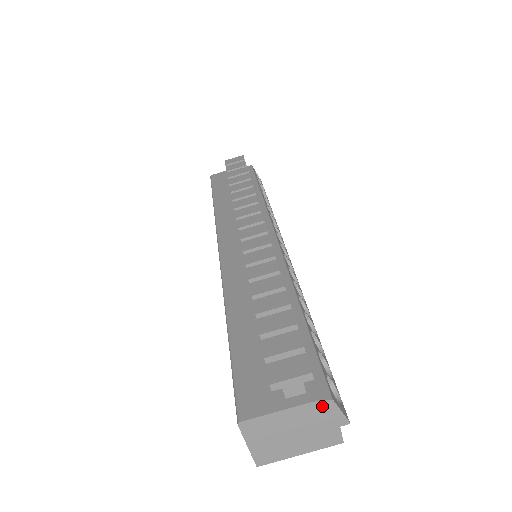
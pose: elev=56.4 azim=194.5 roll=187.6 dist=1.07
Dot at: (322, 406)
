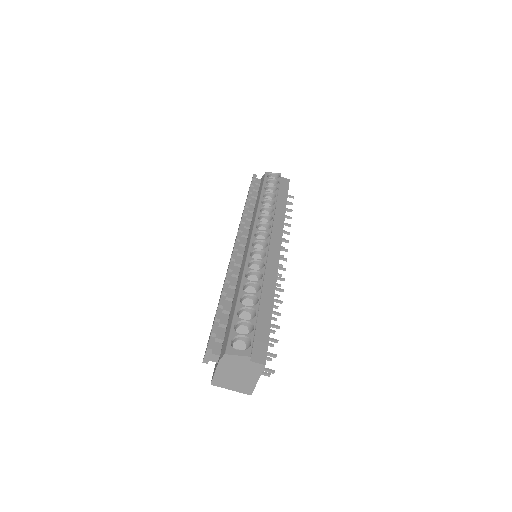
Dot at: (226, 359)
